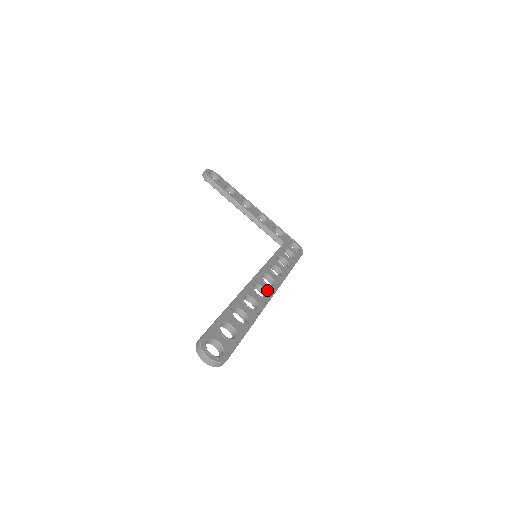
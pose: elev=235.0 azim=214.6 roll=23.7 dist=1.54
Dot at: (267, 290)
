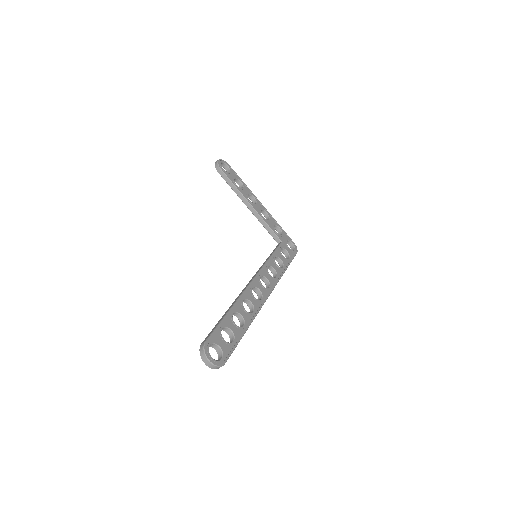
Dot at: (263, 293)
